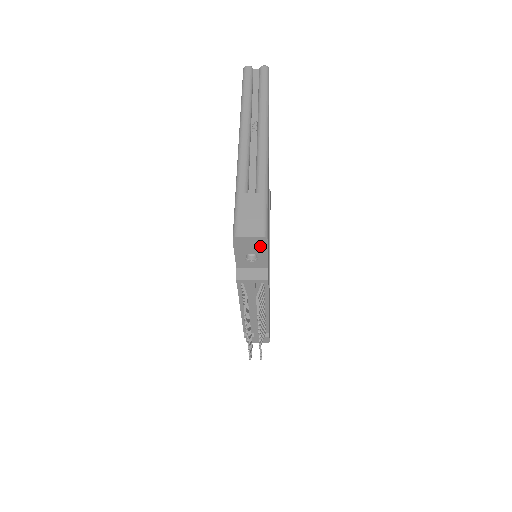
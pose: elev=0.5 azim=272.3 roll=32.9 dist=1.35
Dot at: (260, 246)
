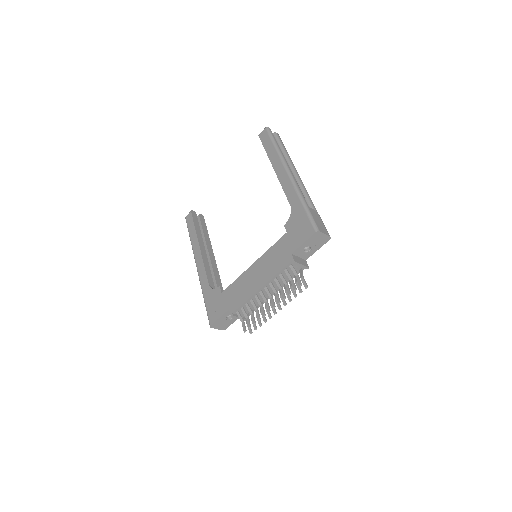
Dot at: (321, 243)
